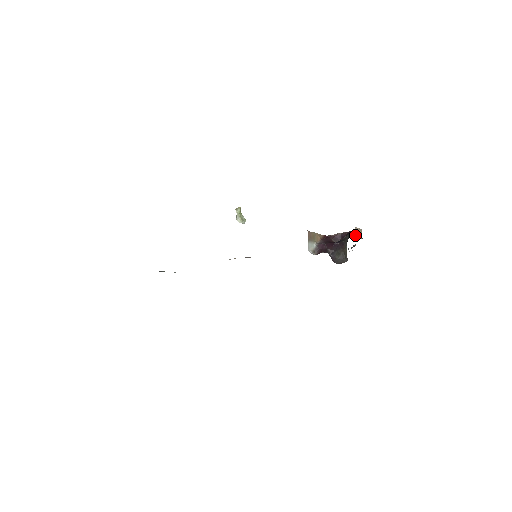
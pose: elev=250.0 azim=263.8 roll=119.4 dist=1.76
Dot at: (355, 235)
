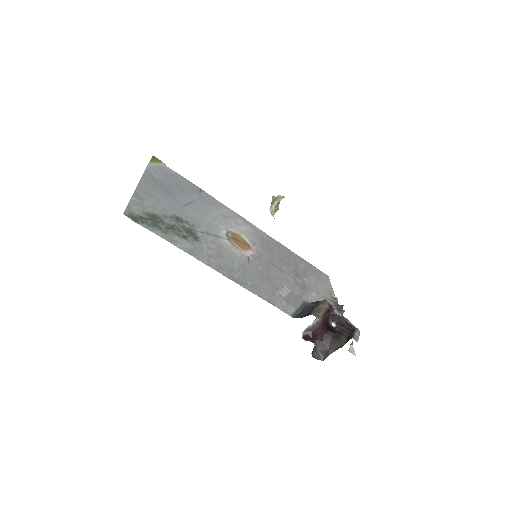
Dot at: occluded
